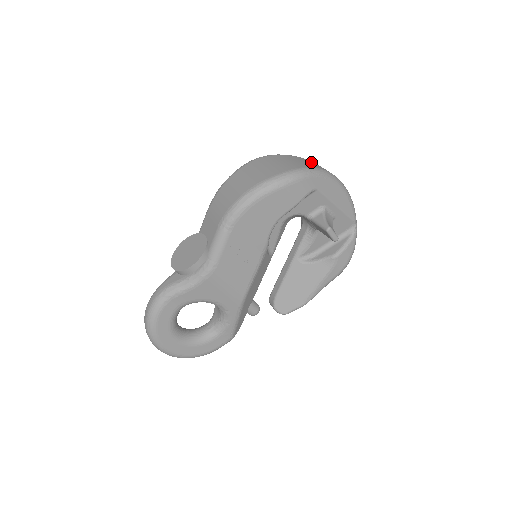
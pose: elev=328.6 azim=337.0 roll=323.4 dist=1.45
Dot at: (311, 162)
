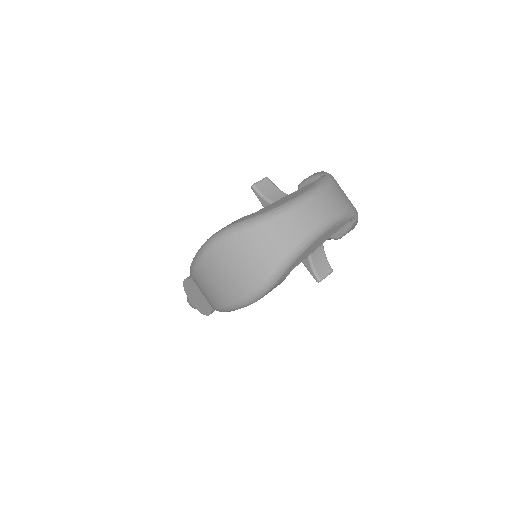
Dot at: (275, 232)
